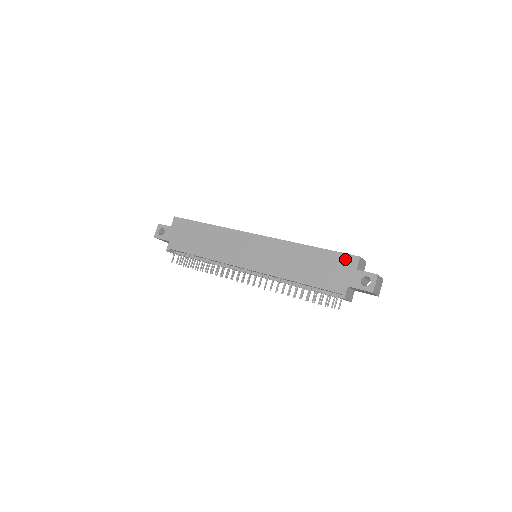
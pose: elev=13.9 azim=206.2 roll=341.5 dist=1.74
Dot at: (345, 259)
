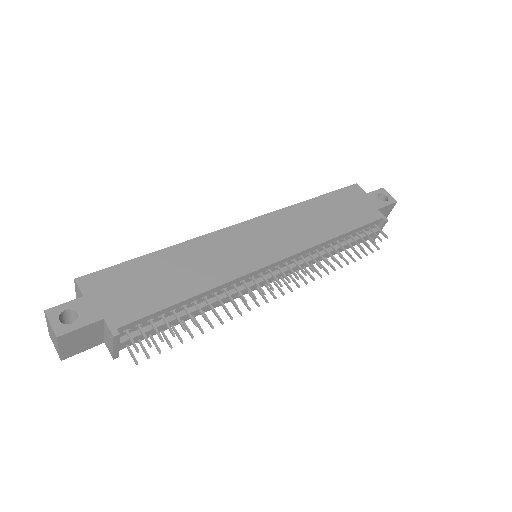
Dot at: (350, 191)
